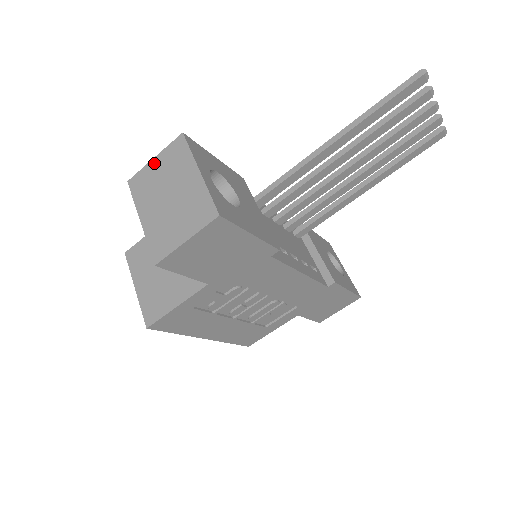
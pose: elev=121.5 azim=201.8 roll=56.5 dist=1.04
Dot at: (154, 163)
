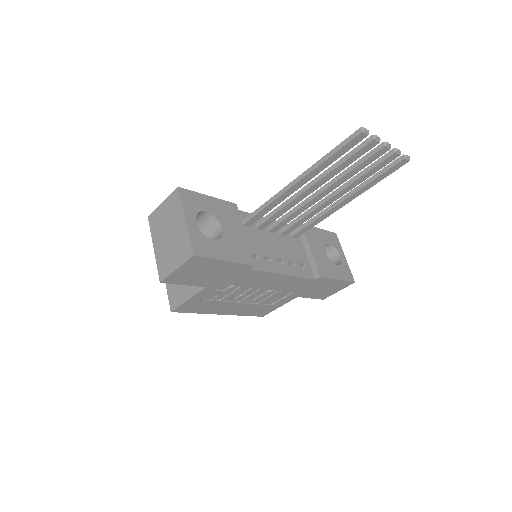
Dot at: (162, 207)
